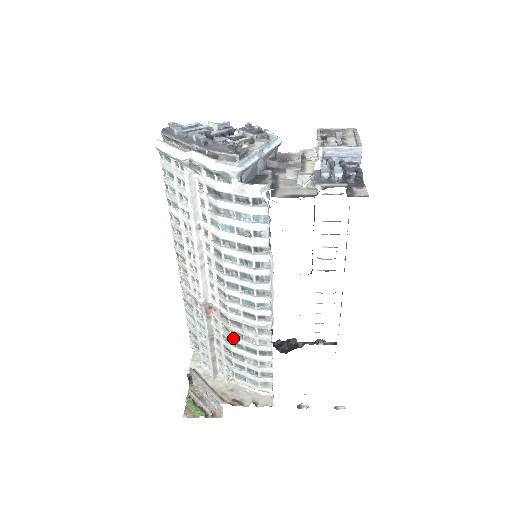
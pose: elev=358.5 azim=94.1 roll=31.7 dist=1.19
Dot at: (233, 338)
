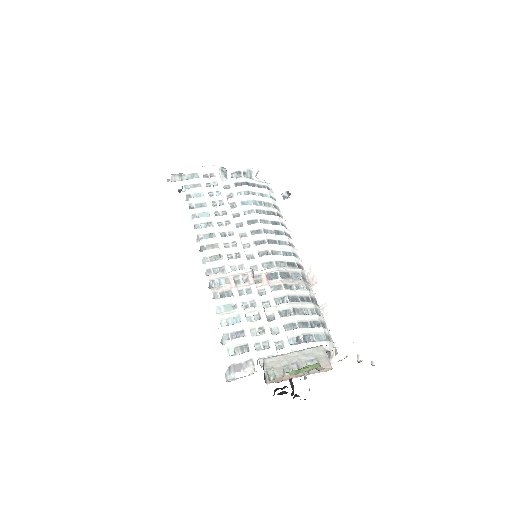
Dot at: (288, 291)
